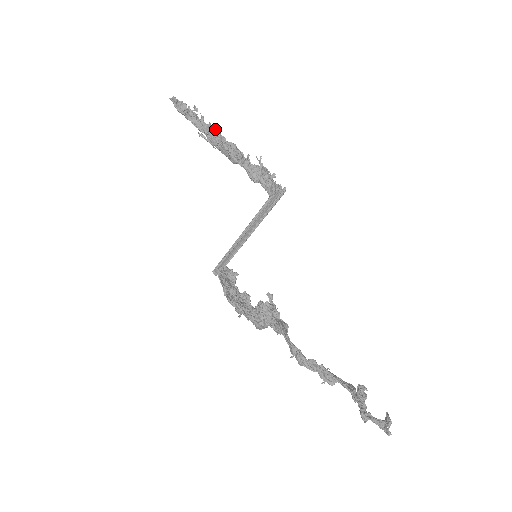
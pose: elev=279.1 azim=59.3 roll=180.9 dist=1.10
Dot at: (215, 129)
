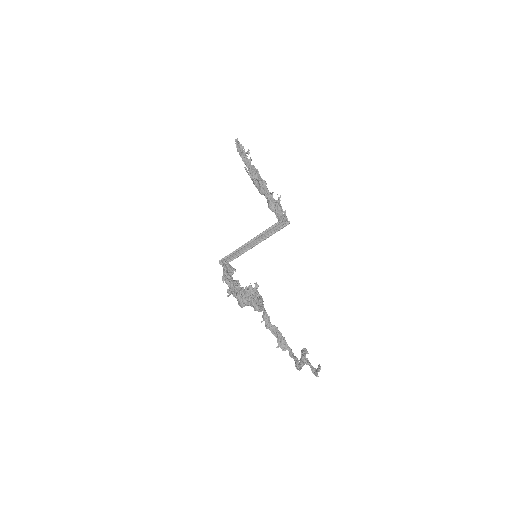
Dot at: occluded
